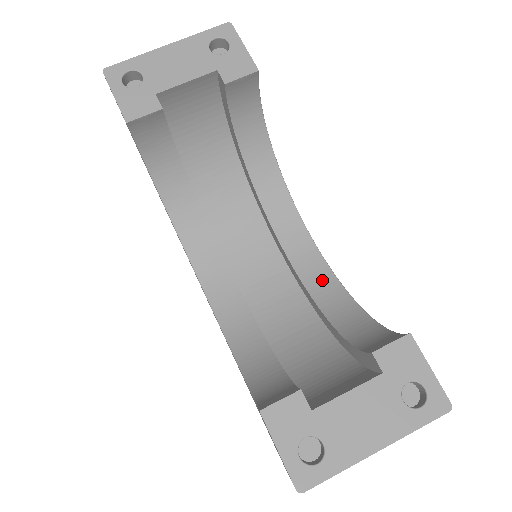
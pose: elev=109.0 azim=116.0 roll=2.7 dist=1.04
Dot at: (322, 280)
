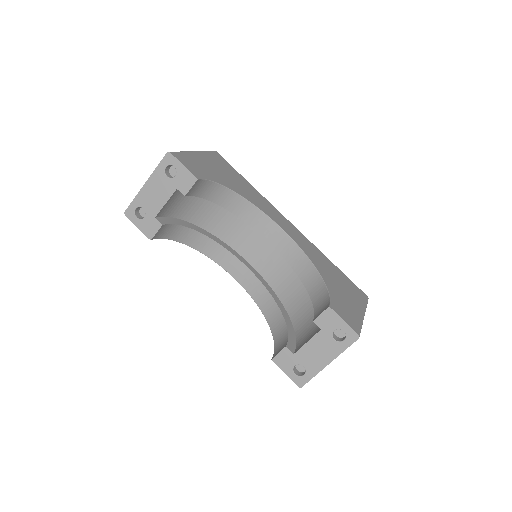
Dot at: (297, 258)
